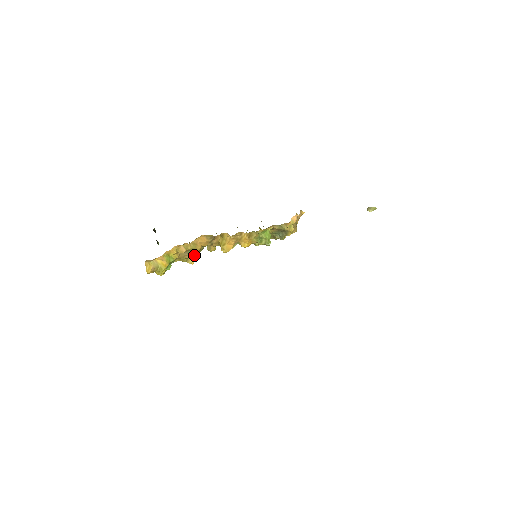
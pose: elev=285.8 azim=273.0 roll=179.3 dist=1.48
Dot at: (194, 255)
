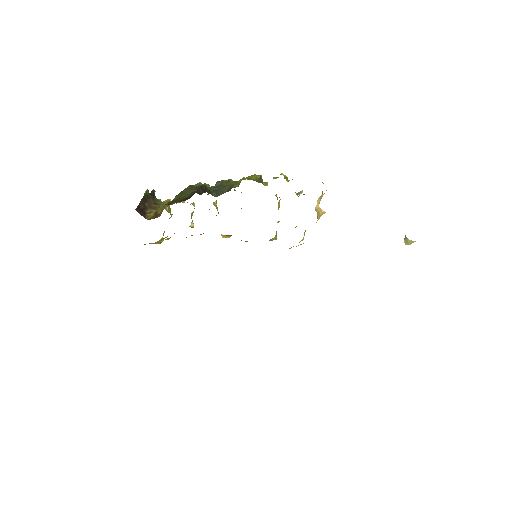
Dot at: (192, 225)
